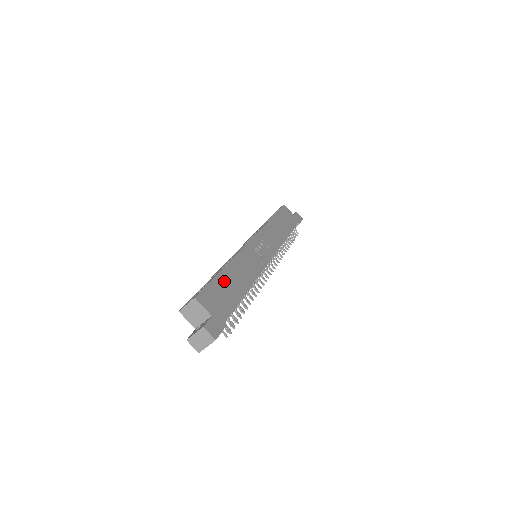
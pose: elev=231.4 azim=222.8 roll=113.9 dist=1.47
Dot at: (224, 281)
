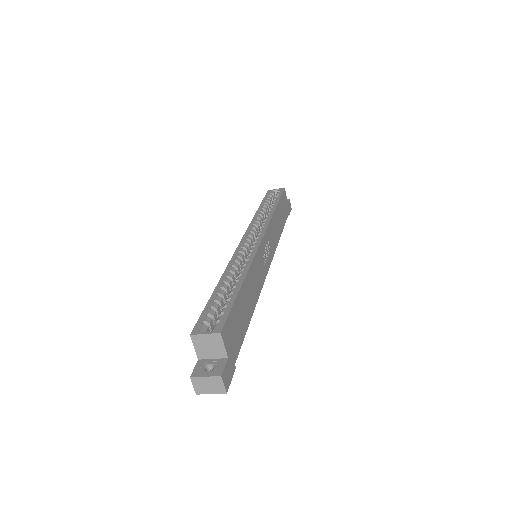
Dot at: (241, 303)
